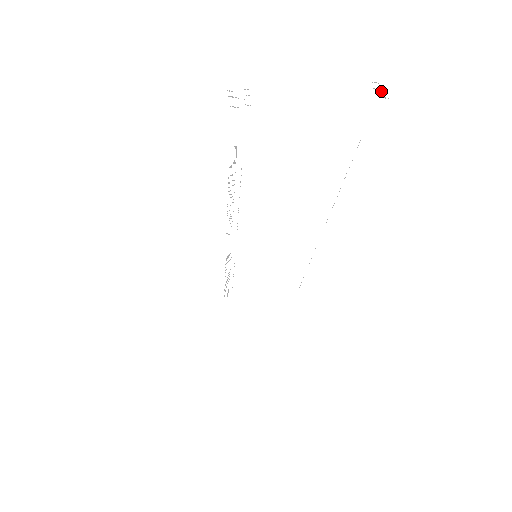
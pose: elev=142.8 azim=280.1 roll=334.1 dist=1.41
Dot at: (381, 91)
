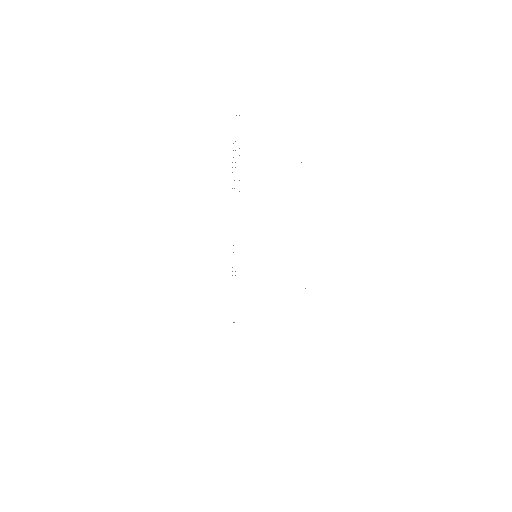
Dot at: occluded
